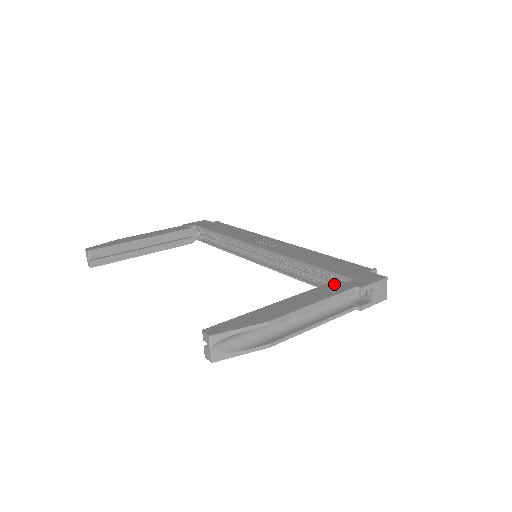
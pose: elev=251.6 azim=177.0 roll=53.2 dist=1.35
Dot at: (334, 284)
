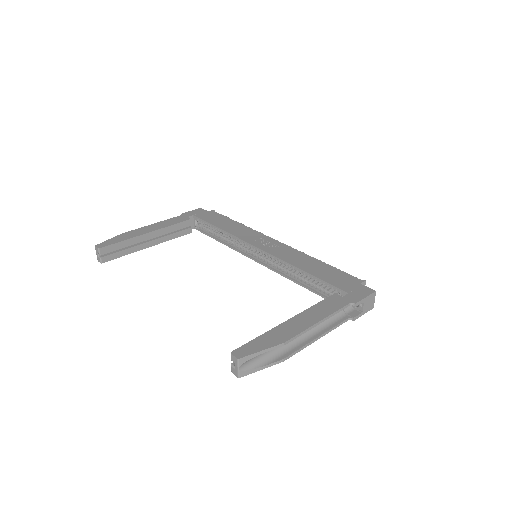
Dot at: (332, 299)
